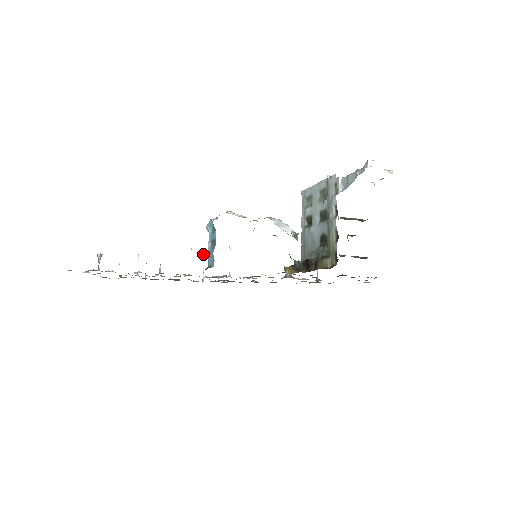
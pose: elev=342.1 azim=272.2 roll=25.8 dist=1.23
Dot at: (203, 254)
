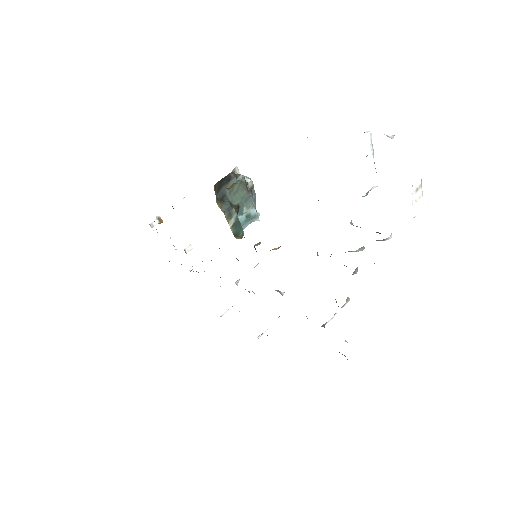
Dot at: occluded
